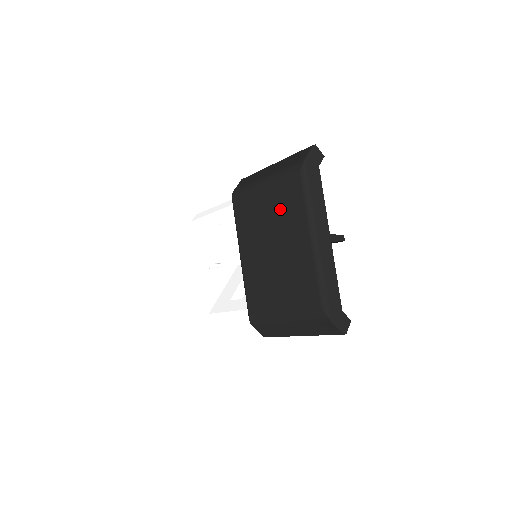
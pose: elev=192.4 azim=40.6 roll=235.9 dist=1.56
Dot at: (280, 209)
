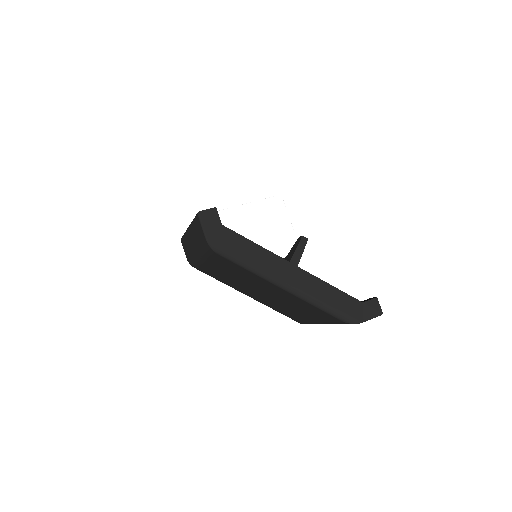
Dot at: (234, 273)
